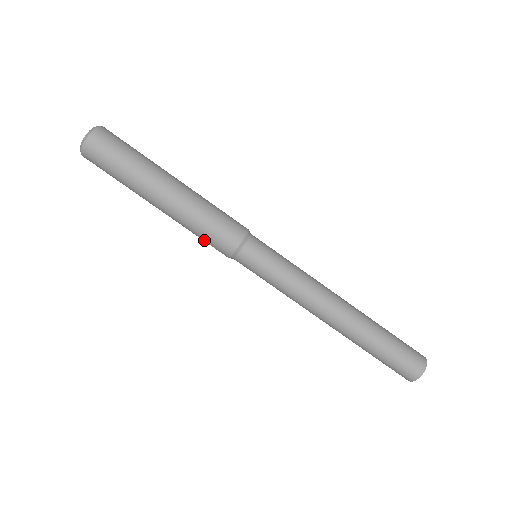
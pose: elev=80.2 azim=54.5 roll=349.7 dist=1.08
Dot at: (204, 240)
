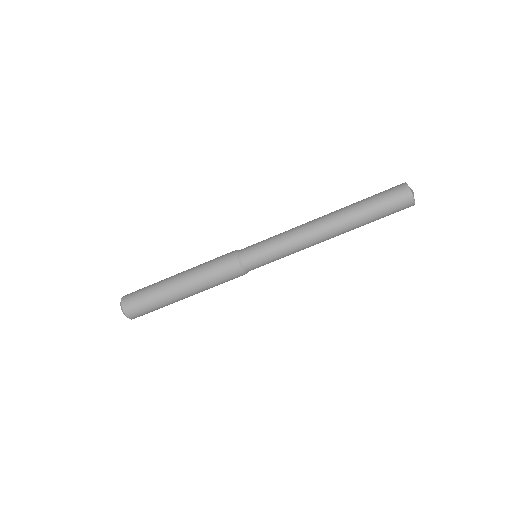
Dot at: occluded
